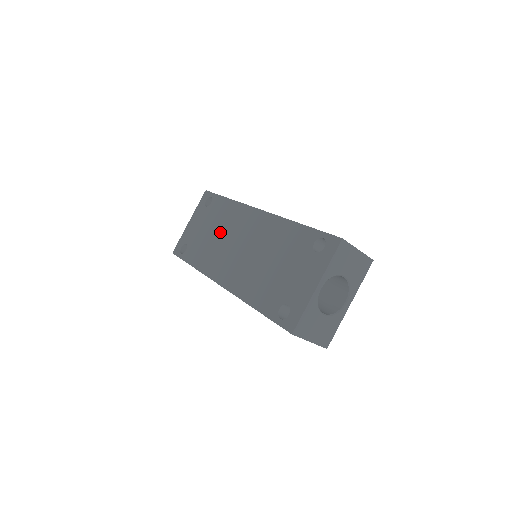
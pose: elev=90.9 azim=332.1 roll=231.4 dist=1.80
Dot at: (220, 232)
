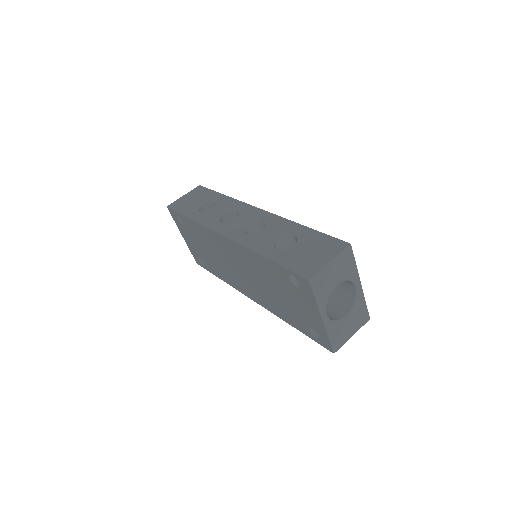
Dot at: (213, 252)
